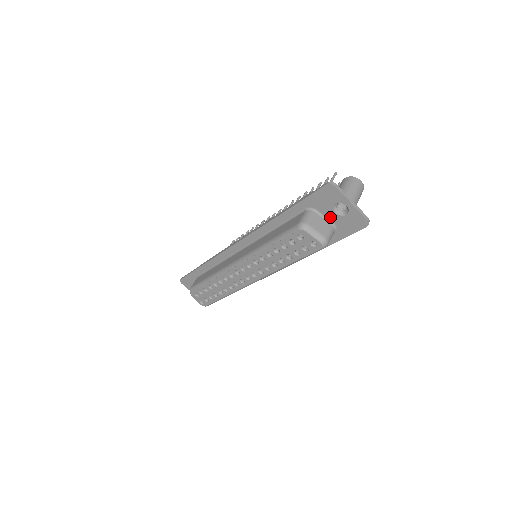
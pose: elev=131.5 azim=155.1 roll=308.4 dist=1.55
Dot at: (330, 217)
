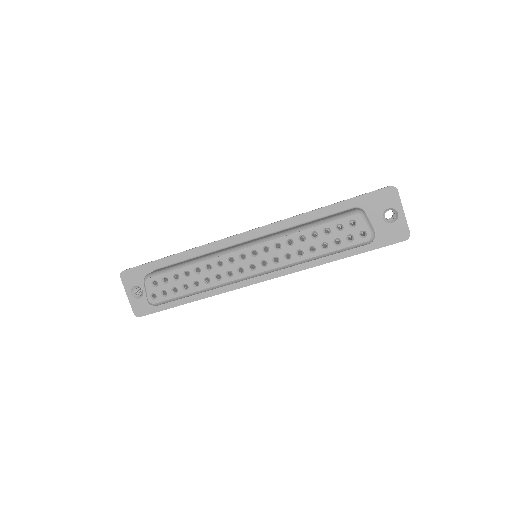
Dot at: (375, 222)
